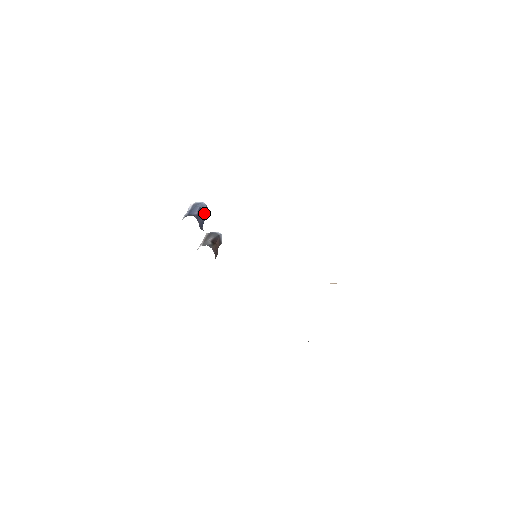
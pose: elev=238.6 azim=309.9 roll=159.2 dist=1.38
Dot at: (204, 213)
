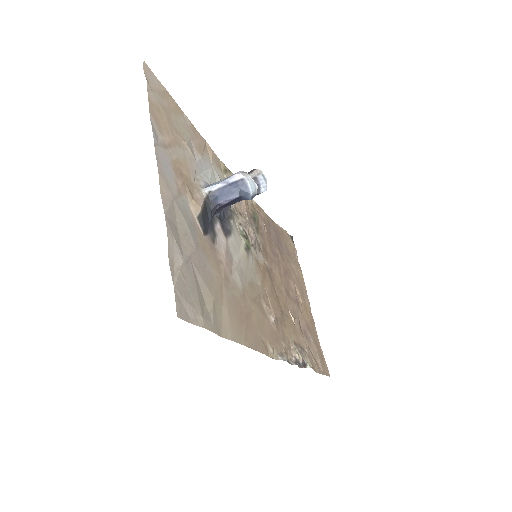
Dot at: (242, 199)
